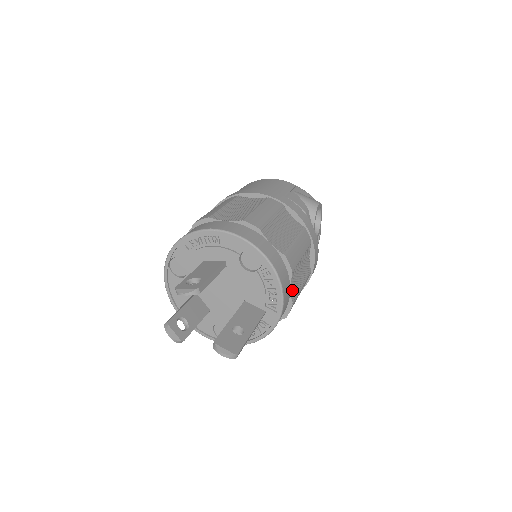
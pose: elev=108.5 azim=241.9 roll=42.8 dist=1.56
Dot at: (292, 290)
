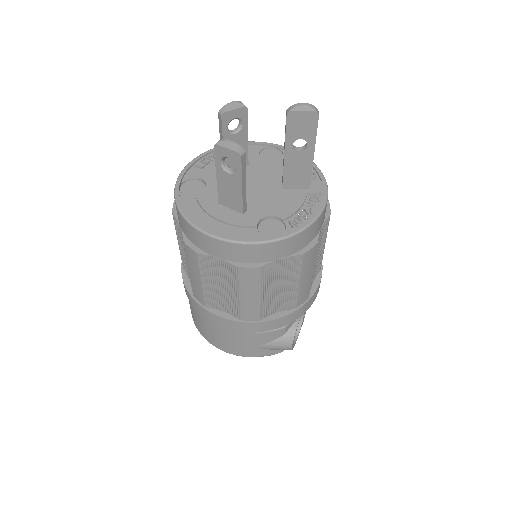
Dot at: occluded
